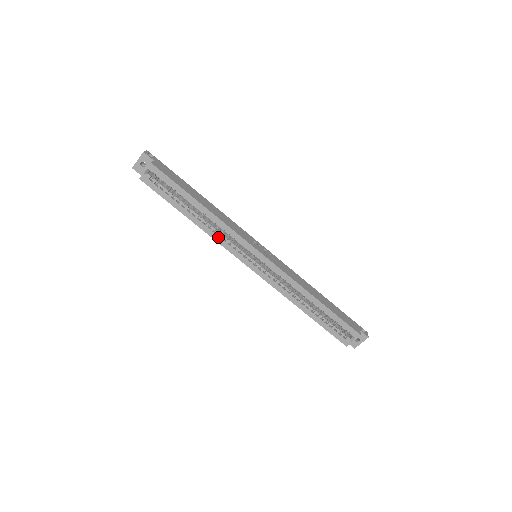
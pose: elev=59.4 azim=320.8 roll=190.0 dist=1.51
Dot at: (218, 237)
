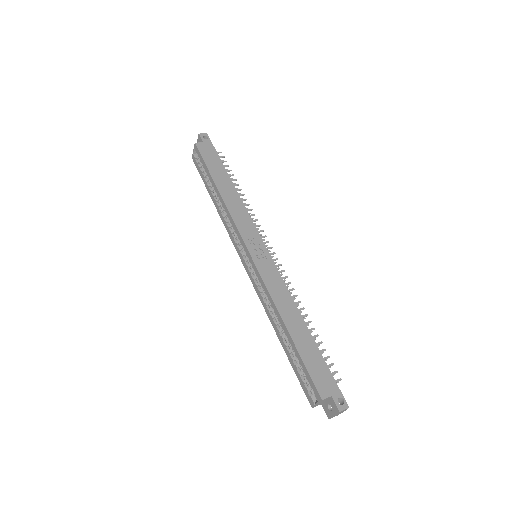
Dot at: (227, 225)
